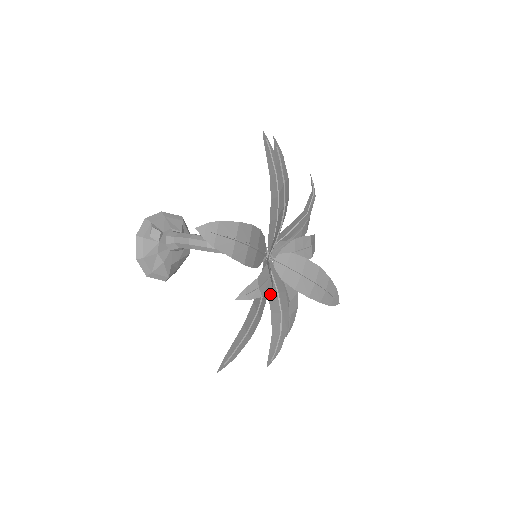
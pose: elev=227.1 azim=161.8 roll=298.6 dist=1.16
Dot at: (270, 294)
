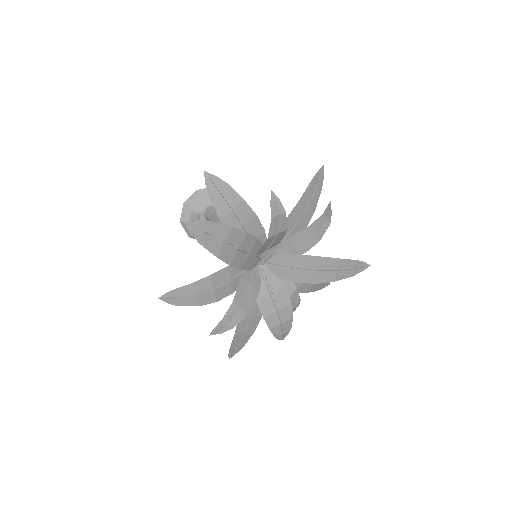
Dot at: (261, 302)
